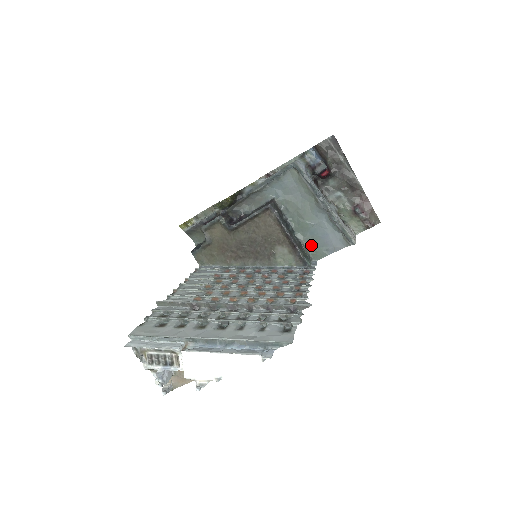
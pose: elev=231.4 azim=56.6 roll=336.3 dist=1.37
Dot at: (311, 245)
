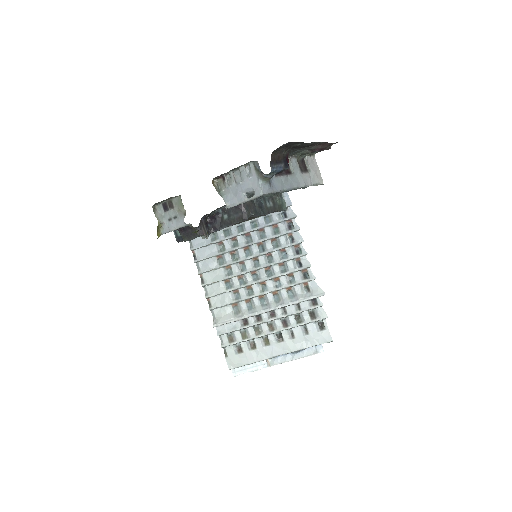
Dot at: occluded
